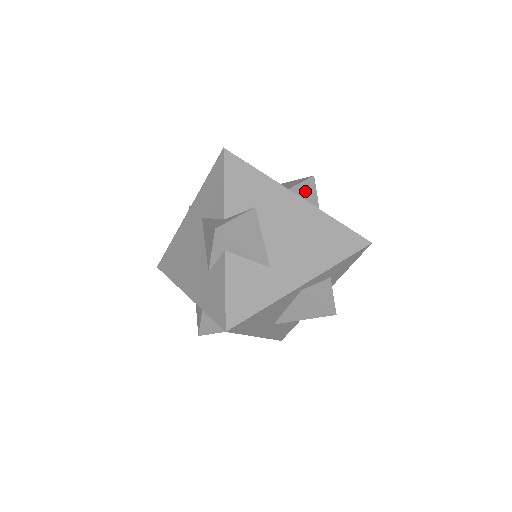
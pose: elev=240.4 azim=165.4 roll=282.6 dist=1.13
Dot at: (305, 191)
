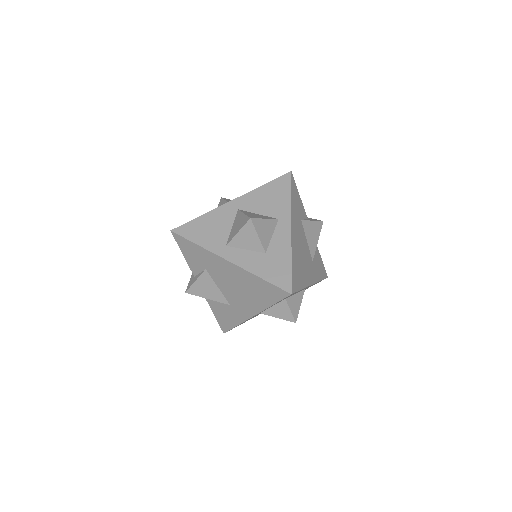
Dot at: (245, 237)
